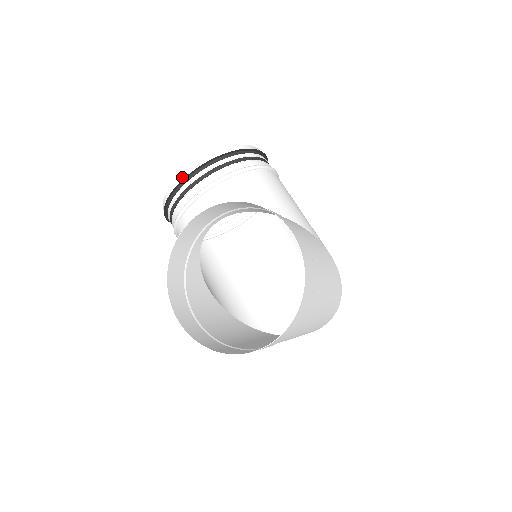
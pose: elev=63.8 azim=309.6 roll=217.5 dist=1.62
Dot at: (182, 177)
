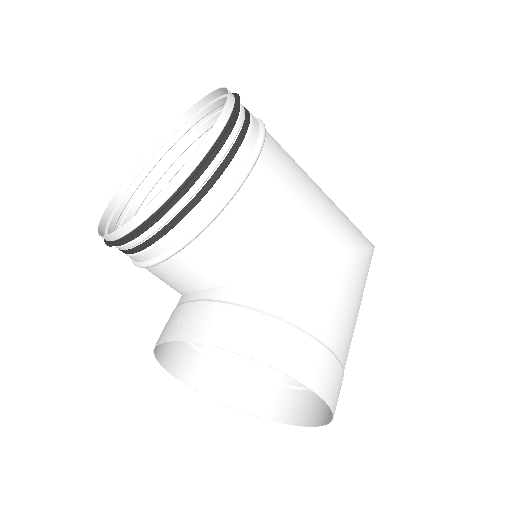
Dot at: (113, 238)
